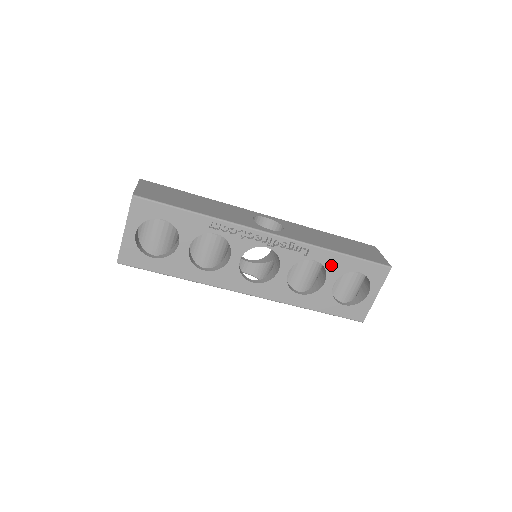
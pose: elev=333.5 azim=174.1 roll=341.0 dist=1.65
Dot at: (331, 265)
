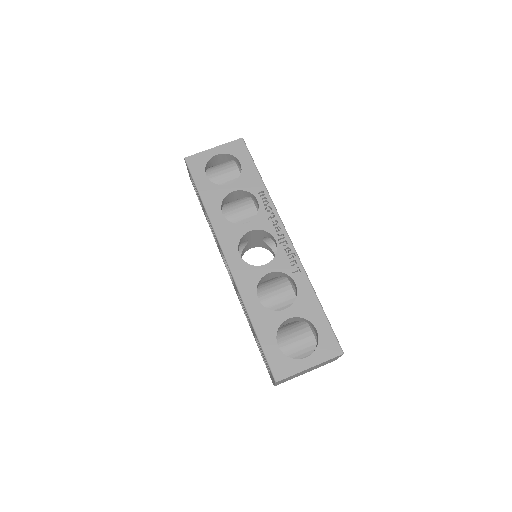
Dot at: (303, 300)
